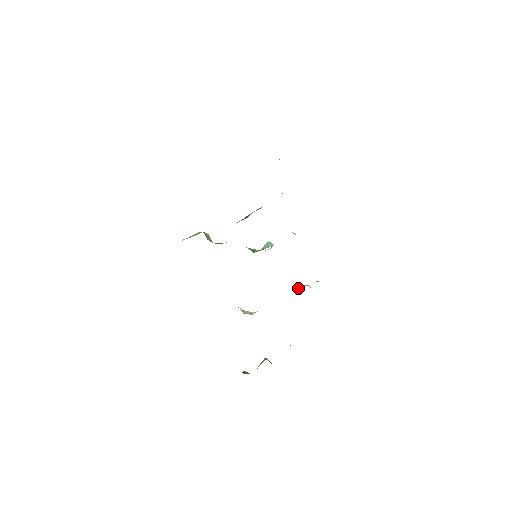
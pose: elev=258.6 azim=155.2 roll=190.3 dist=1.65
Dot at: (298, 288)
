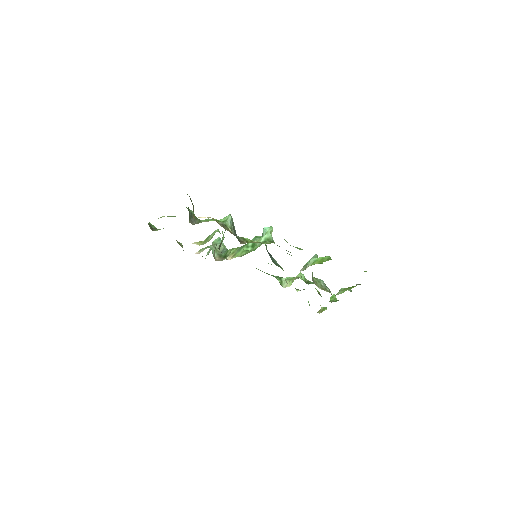
Dot at: (308, 262)
